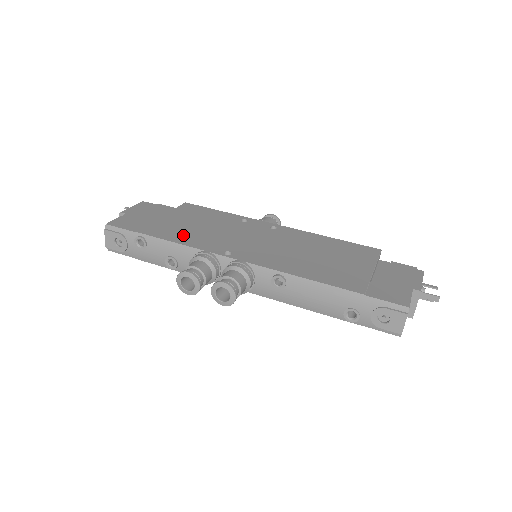
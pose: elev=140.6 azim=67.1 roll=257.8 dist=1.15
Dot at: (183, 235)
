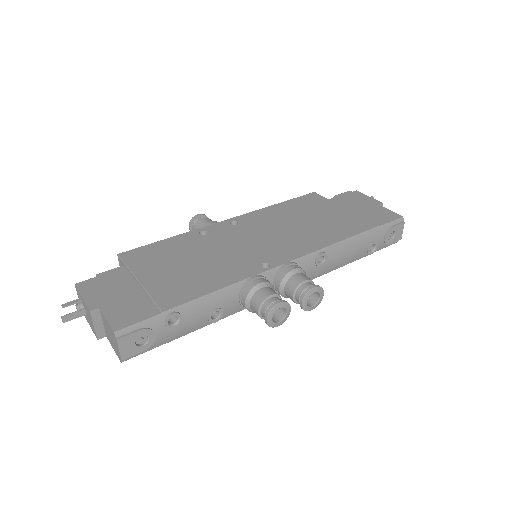
Dot at: (202, 280)
